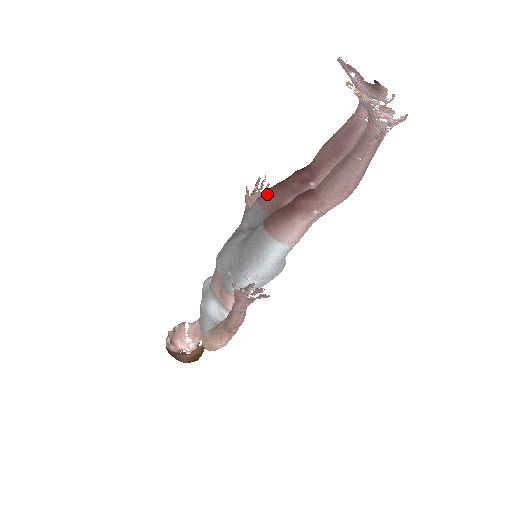
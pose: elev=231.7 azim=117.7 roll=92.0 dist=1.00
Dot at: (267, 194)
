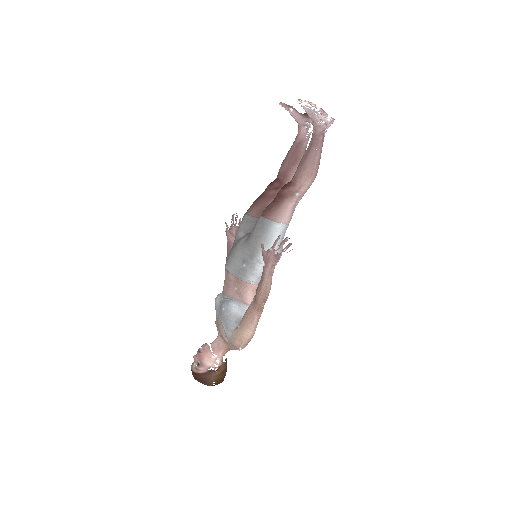
Dot at: (252, 206)
